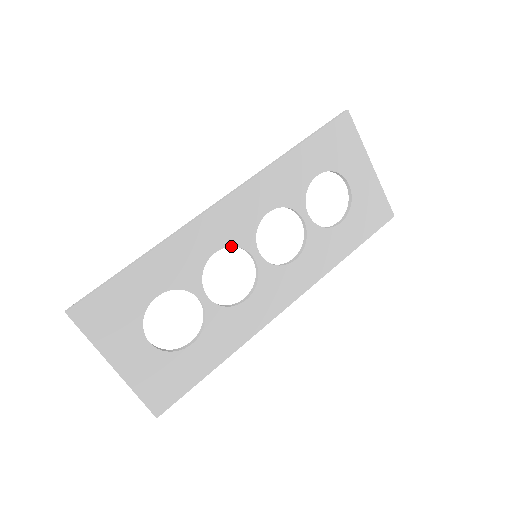
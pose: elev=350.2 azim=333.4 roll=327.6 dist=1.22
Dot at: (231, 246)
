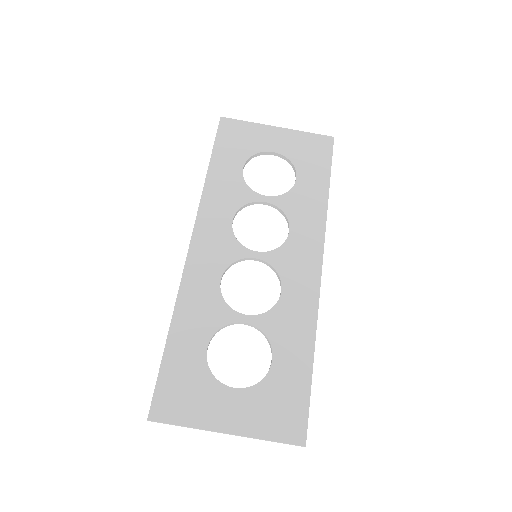
Dot at: (228, 266)
